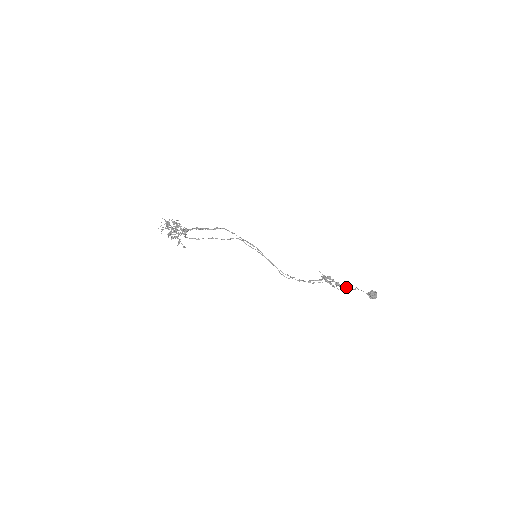
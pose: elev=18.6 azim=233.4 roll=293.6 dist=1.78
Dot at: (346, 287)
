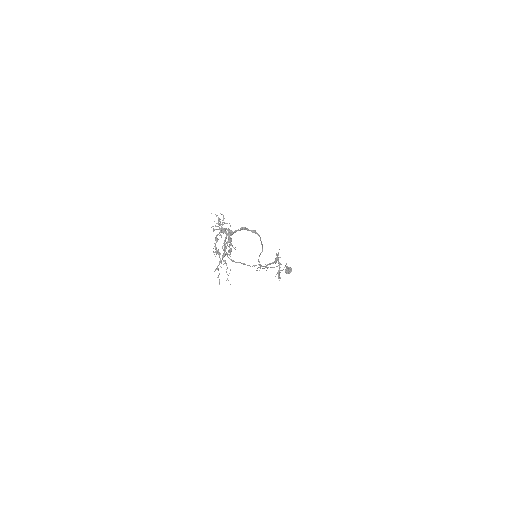
Dot at: (281, 270)
